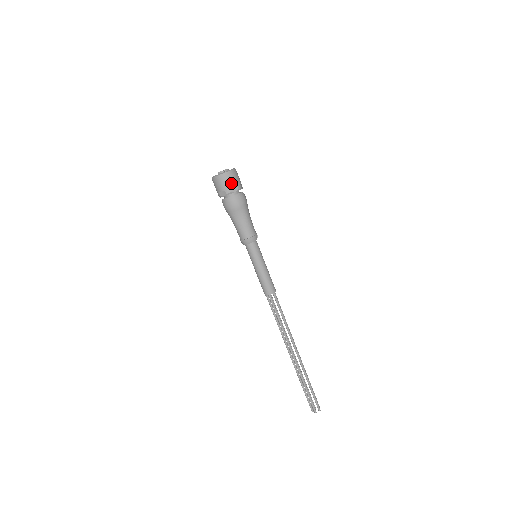
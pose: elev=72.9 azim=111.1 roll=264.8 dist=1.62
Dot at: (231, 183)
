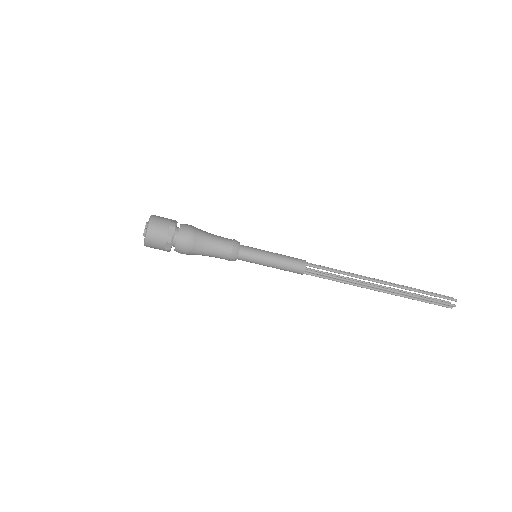
Dot at: (162, 230)
